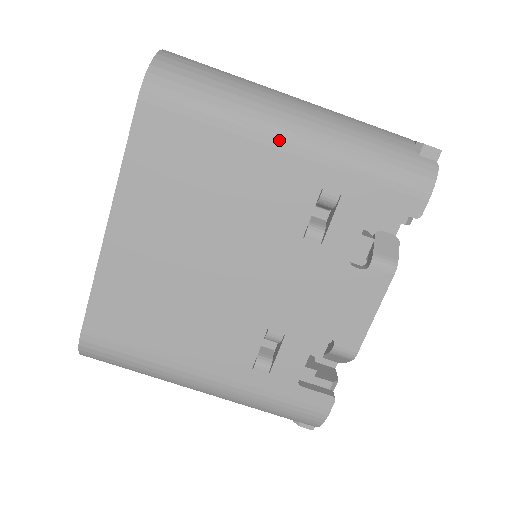
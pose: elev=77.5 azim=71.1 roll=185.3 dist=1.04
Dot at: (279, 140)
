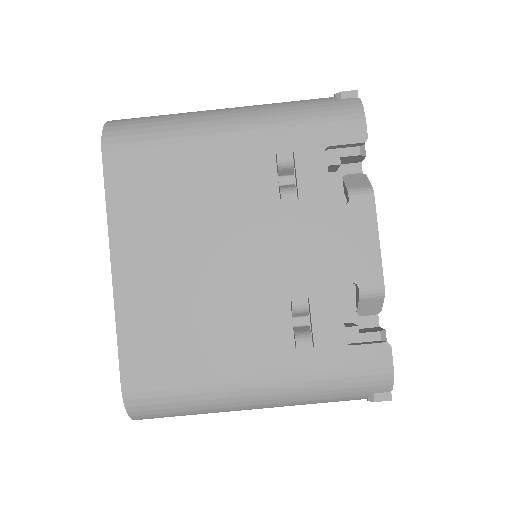
Dot at: (223, 133)
